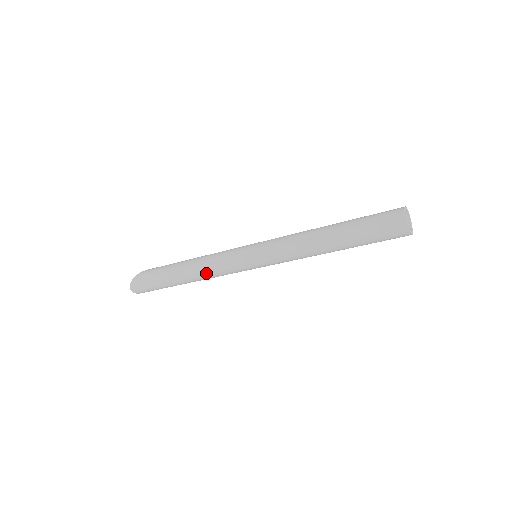
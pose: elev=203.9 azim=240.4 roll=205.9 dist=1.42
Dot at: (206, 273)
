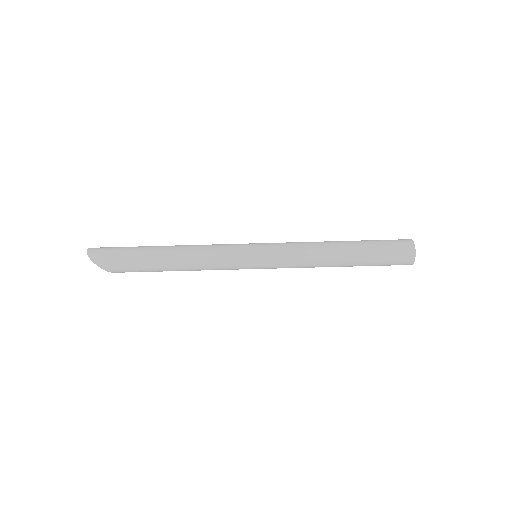
Dot at: (198, 246)
